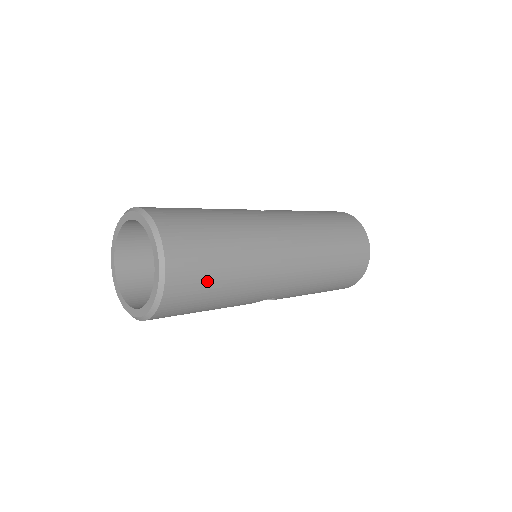
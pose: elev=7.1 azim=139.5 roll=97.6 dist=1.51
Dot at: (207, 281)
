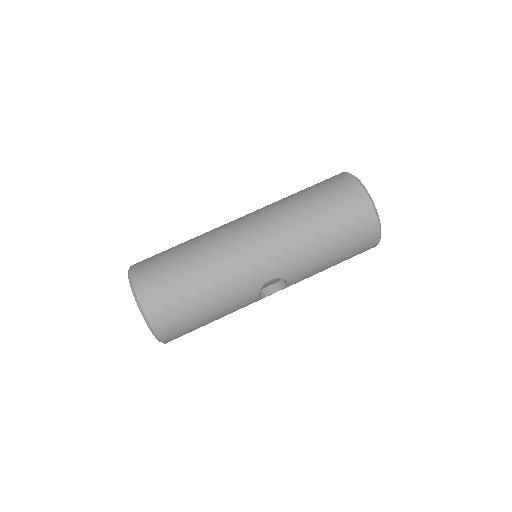
Dot at: (176, 287)
